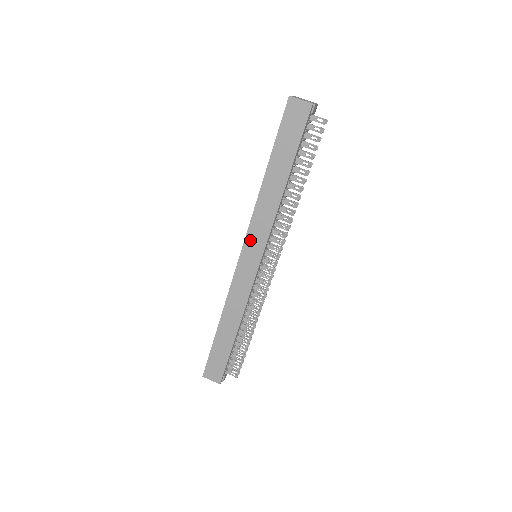
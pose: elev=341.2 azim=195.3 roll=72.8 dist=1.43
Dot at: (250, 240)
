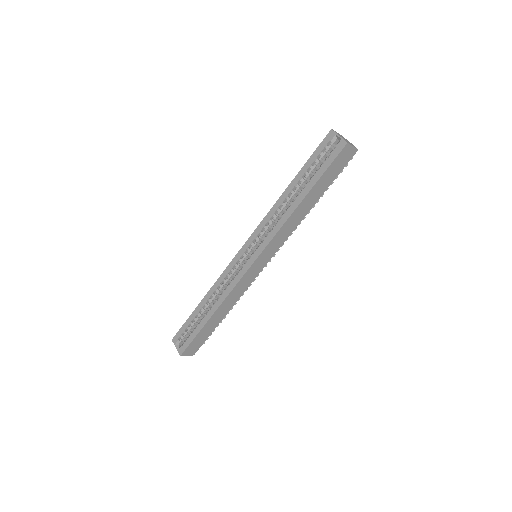
Dot at: (267, 250)
